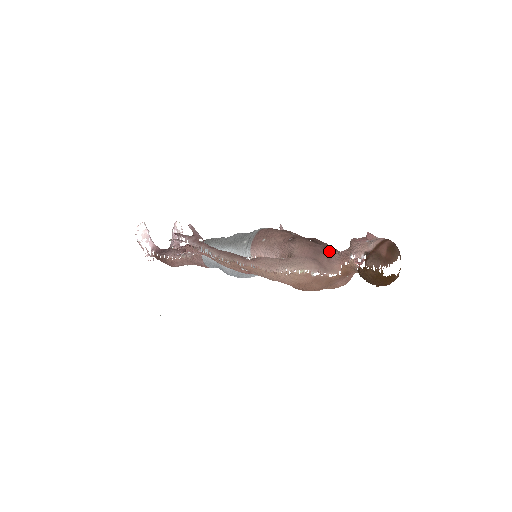
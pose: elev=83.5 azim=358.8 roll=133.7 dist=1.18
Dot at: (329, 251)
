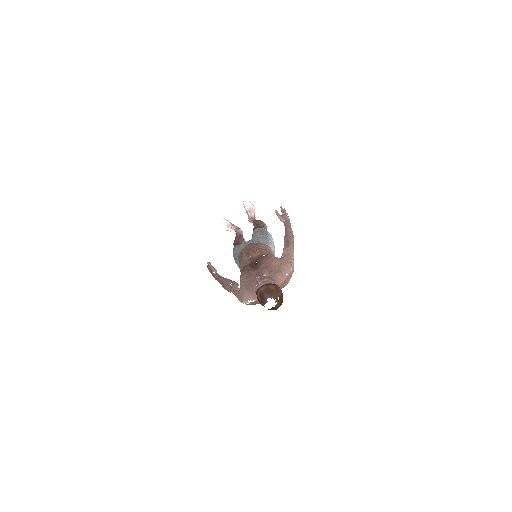
Dot at: occluded
